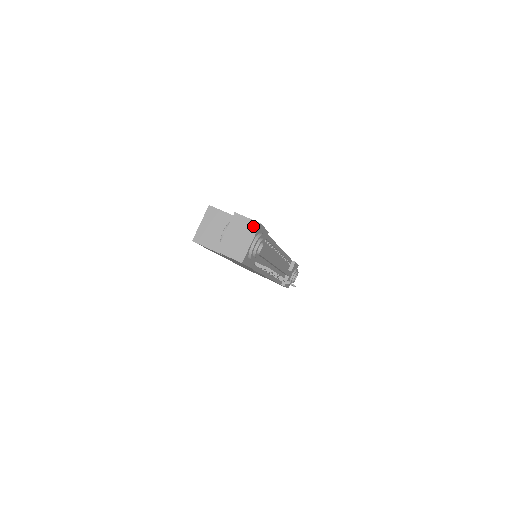
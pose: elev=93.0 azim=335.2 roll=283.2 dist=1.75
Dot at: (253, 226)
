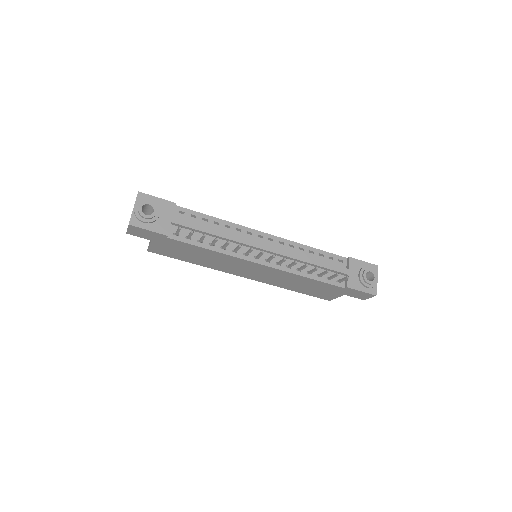
Dot at: (136, 197)
